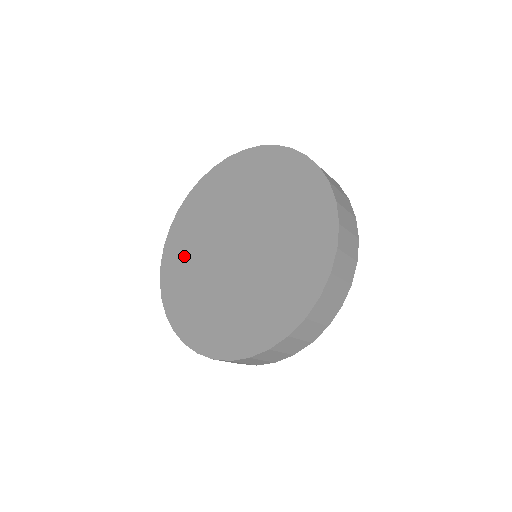
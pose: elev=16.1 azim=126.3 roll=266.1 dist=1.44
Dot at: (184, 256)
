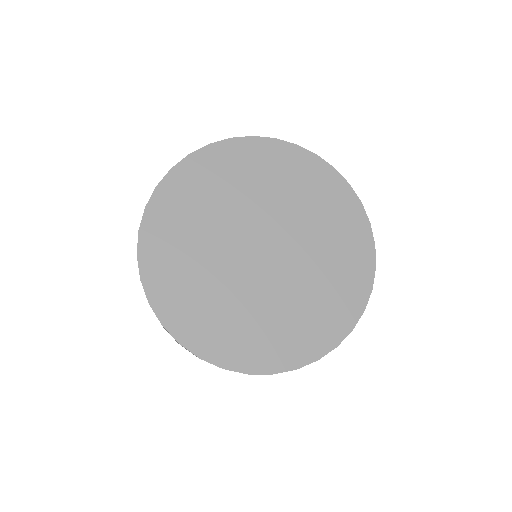
Dot at: (182, 233)
